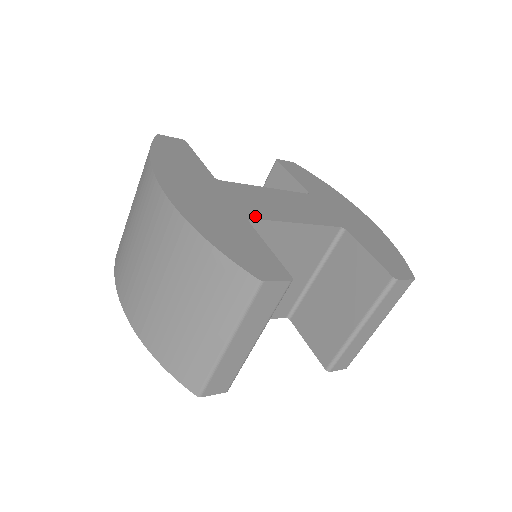
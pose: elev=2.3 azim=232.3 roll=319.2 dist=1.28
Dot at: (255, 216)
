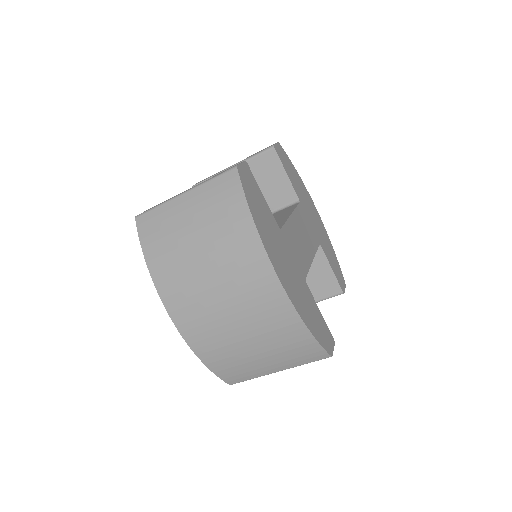
Dot at: (305, 273)
